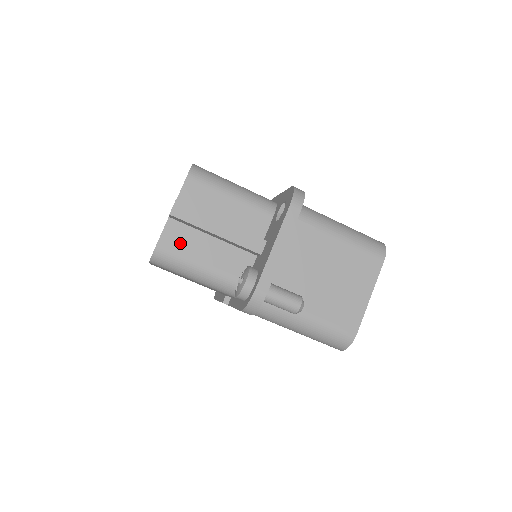
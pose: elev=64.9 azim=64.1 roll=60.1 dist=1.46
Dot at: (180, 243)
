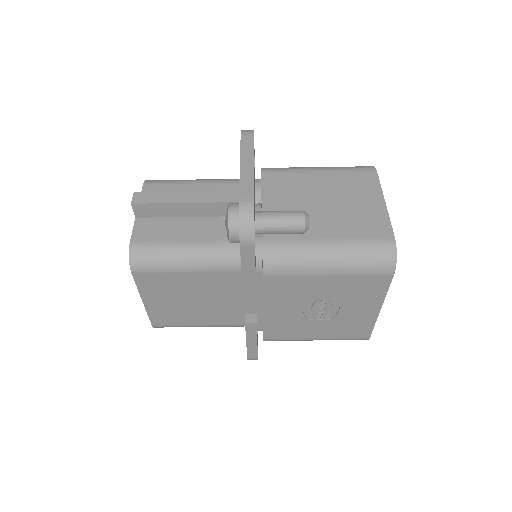
Dot at: (155, 233)
